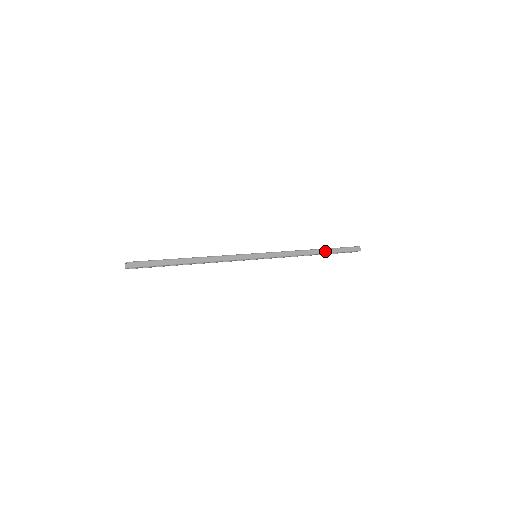
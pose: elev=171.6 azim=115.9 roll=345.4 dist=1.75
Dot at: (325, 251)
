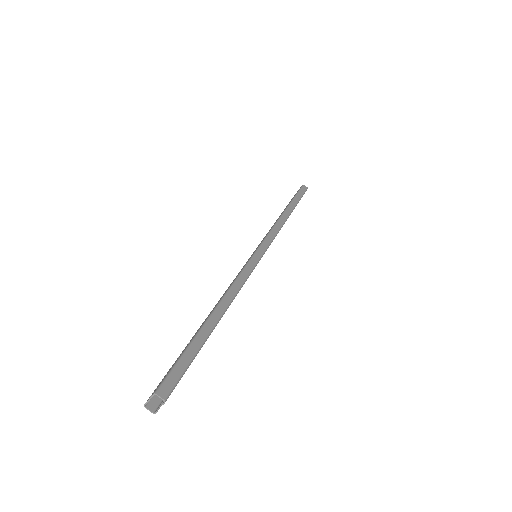
Dot at: (292, 206)
